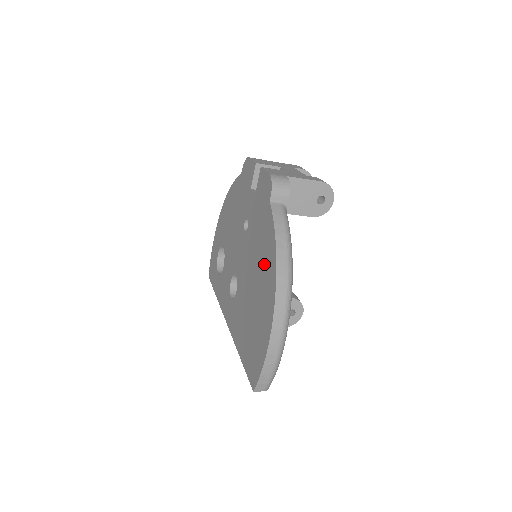
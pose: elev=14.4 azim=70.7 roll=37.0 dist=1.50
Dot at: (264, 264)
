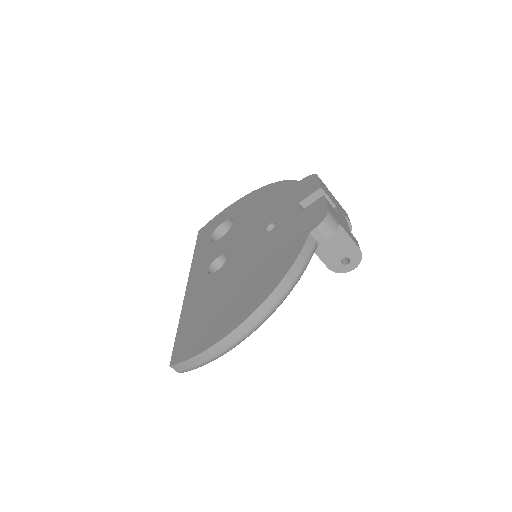
Dot at: (263, 276)
